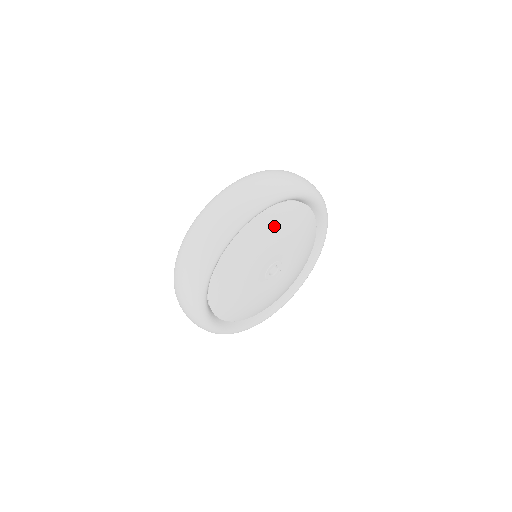
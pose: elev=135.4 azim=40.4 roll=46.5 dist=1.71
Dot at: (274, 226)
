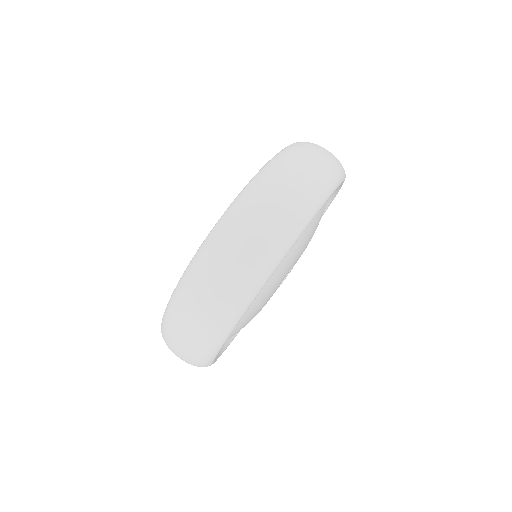
Dot at: (246, 317)
